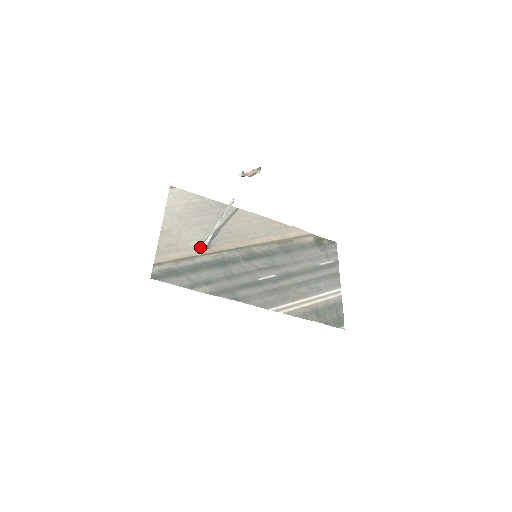
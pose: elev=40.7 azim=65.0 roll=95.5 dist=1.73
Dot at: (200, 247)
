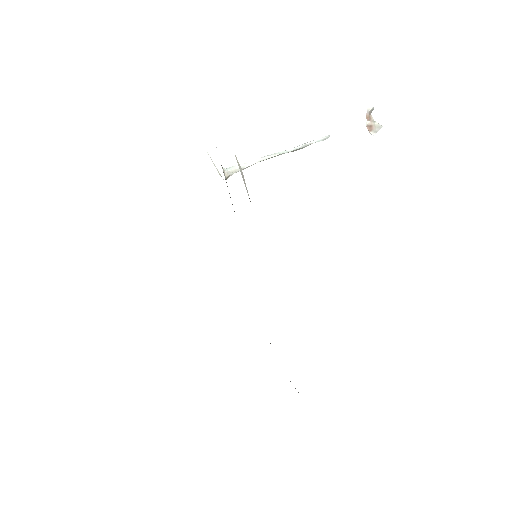
Dot at: occluded
